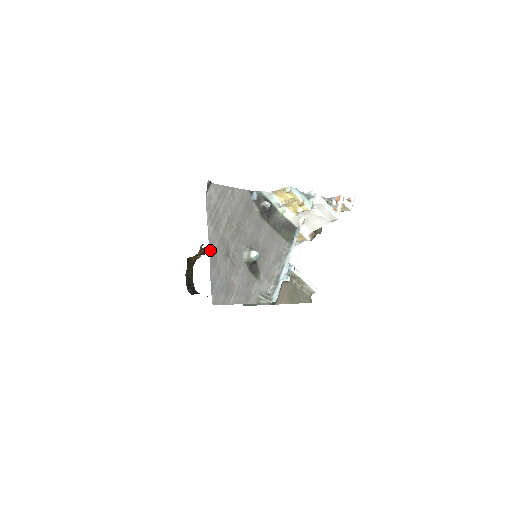
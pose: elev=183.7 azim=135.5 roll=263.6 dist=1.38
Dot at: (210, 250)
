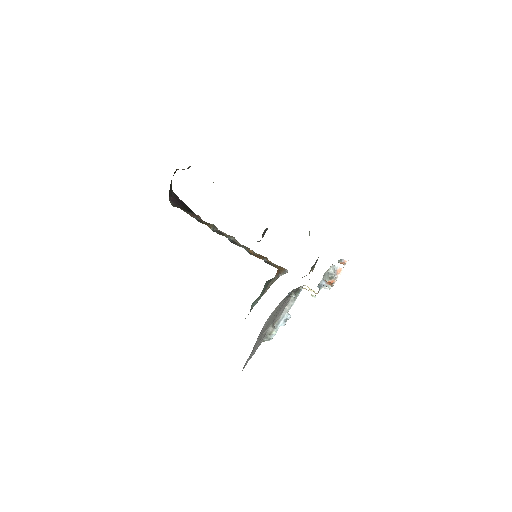
Dot at: (252, 350)
